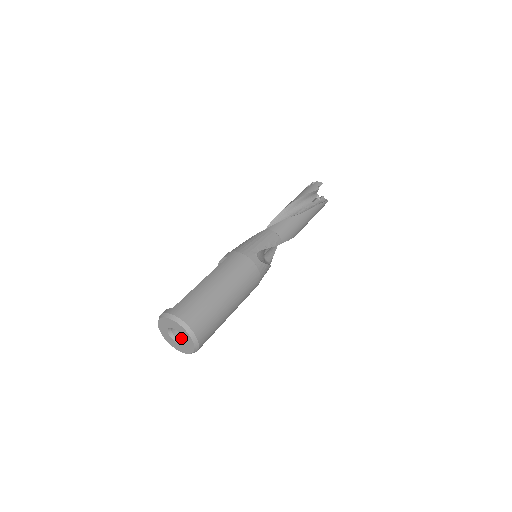
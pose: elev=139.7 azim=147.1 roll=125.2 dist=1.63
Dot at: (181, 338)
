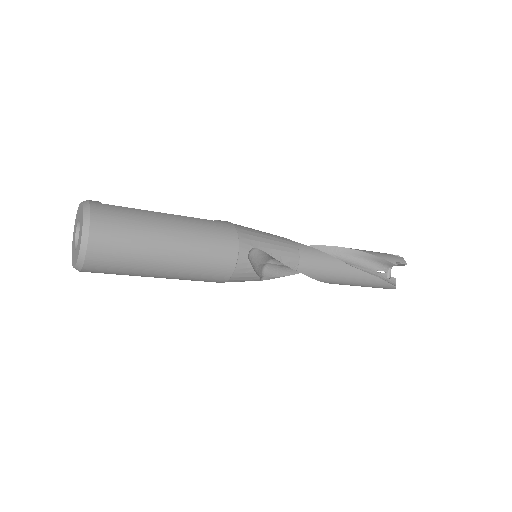
Dot at: occluded
